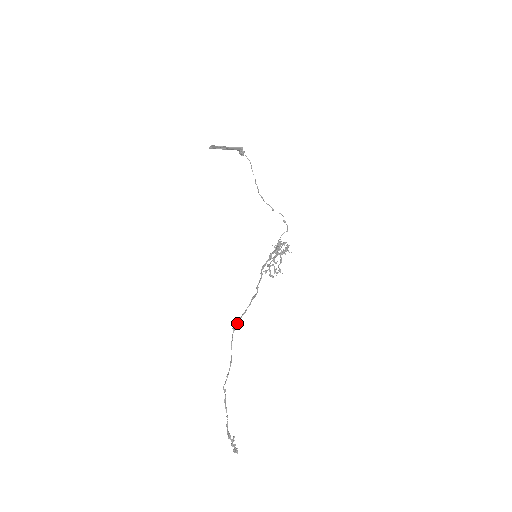
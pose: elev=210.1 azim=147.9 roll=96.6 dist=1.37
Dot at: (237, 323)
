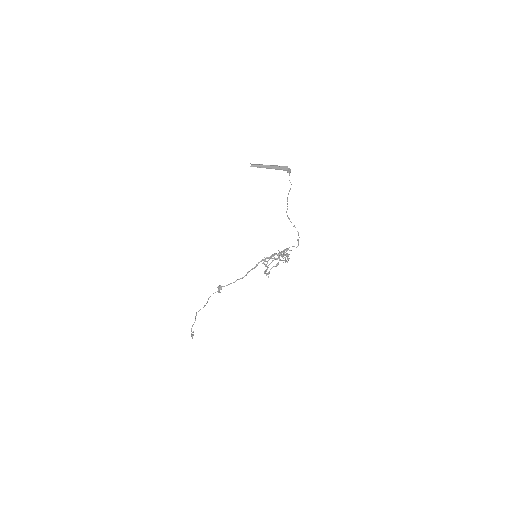
Dot at: (219, 289)
